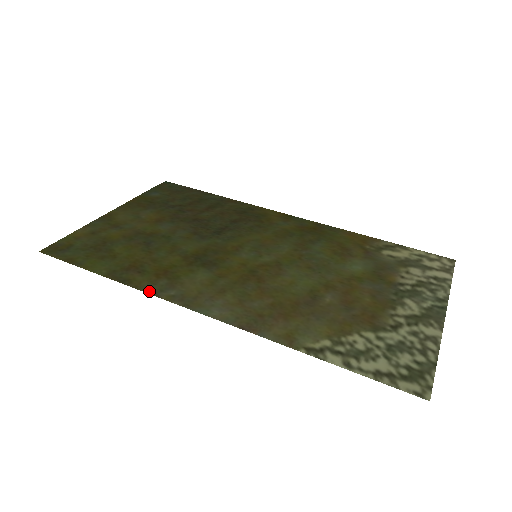
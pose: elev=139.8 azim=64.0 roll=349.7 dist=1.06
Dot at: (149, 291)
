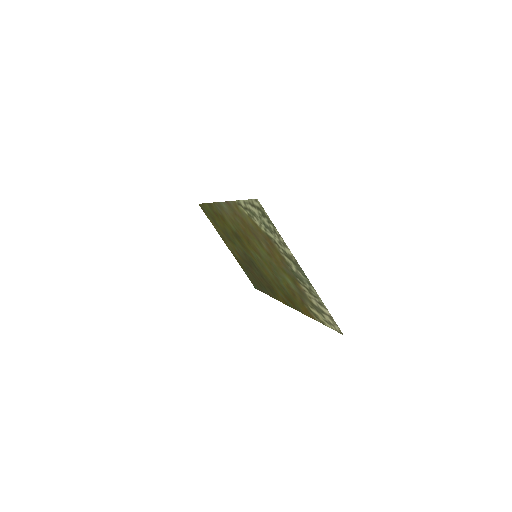
Dot at: (214, 204)
